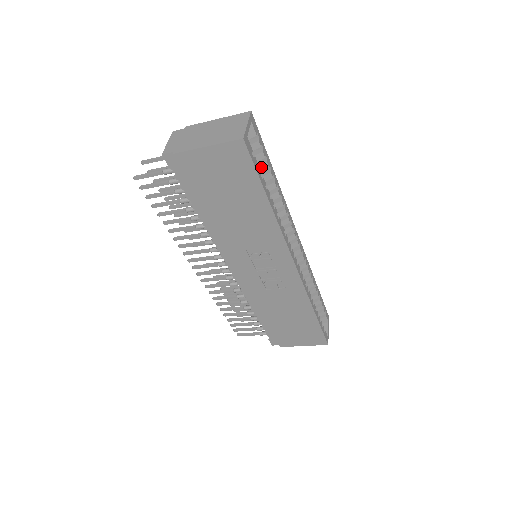
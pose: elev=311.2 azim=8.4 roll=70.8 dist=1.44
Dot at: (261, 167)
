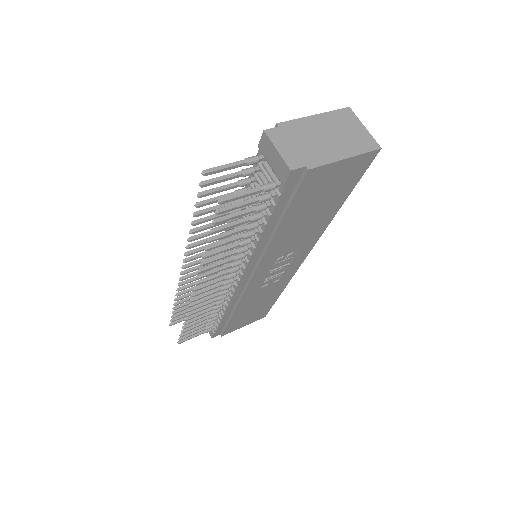
Dot at: occluded
